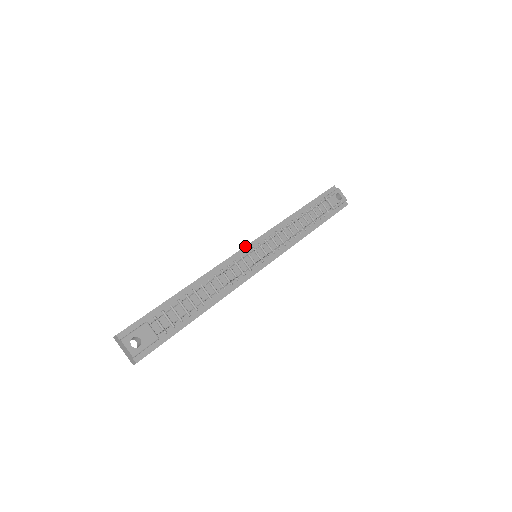
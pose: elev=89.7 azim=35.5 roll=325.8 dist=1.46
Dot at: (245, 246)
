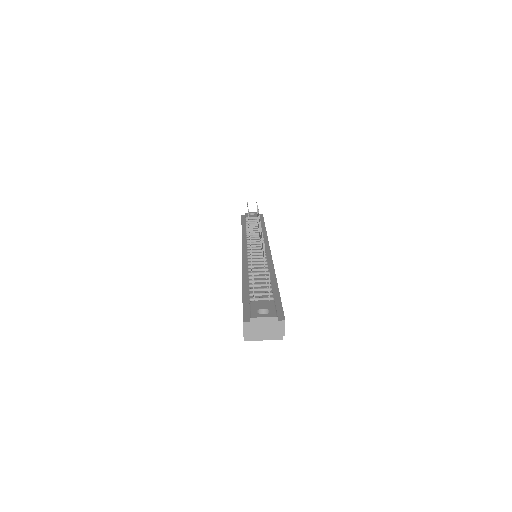
Dot at: occluded
